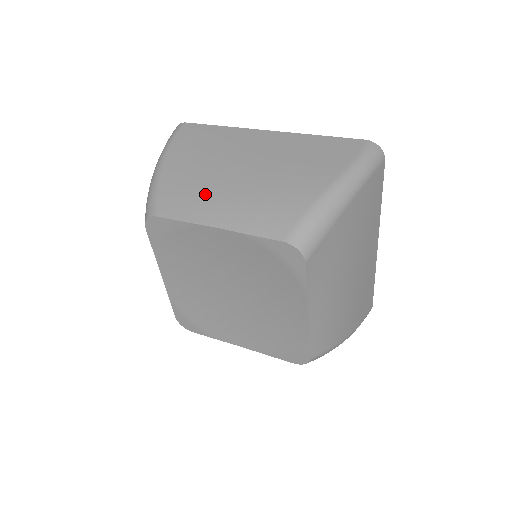
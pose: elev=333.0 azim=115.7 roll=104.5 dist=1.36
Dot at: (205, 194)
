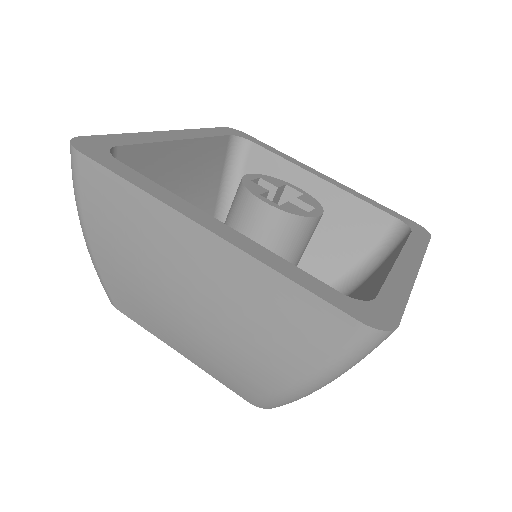
Dot at: (153, 314)
